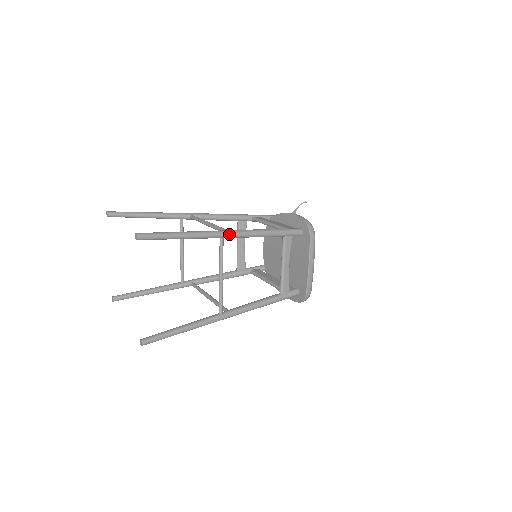
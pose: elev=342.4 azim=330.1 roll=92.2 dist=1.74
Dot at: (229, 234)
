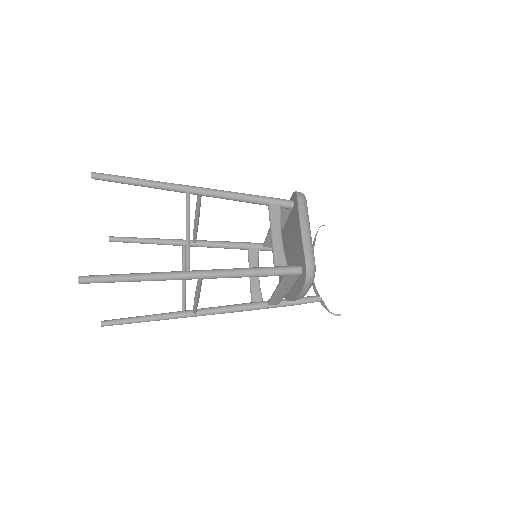
Dot at: (195, 188)
